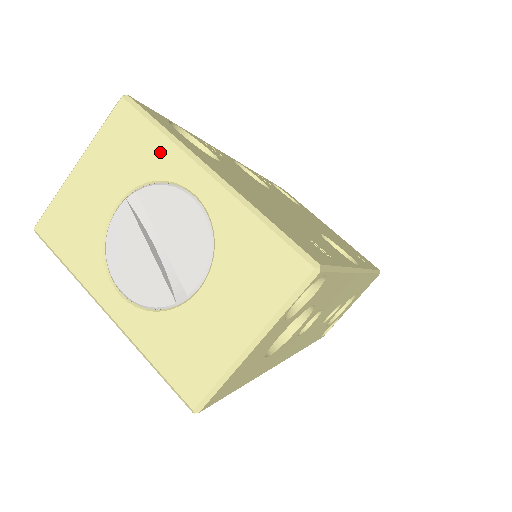
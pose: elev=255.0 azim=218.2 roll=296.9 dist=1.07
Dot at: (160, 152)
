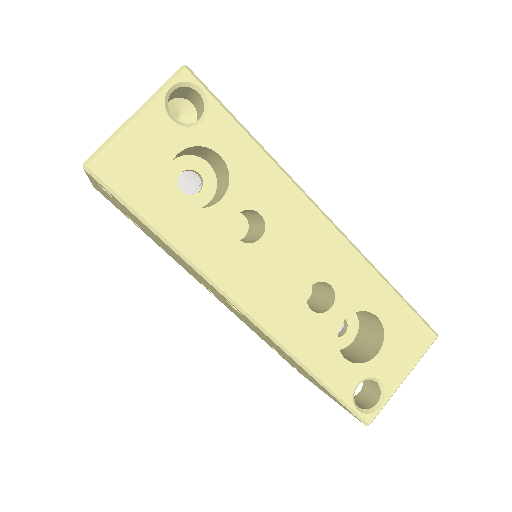
Dot at: occluded
